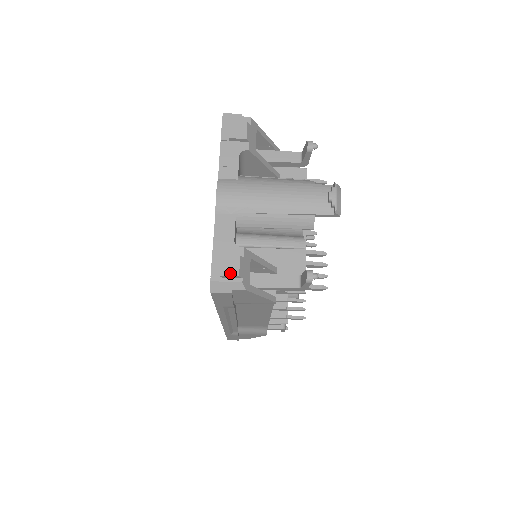
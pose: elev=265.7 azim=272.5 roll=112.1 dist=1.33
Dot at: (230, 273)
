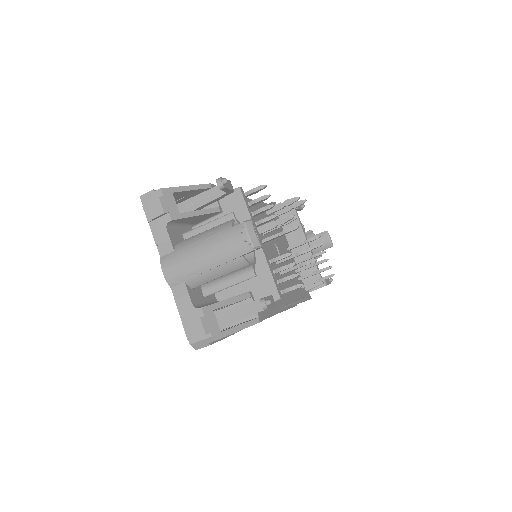
Dot at: (199, 335)
